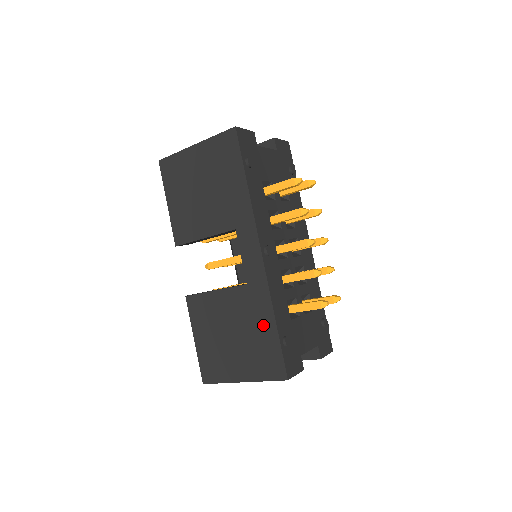
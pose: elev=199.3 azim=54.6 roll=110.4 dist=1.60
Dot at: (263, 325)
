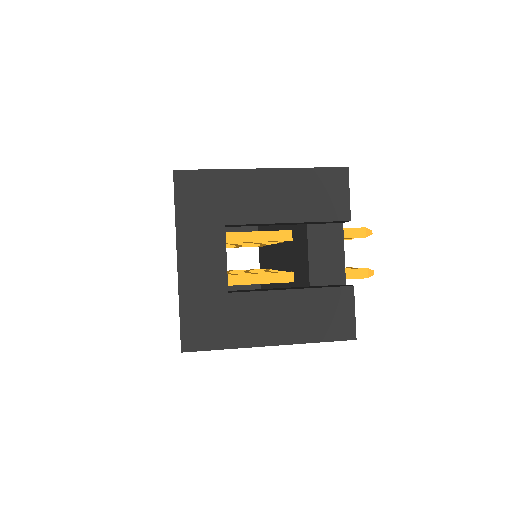
Dot at: occluded
